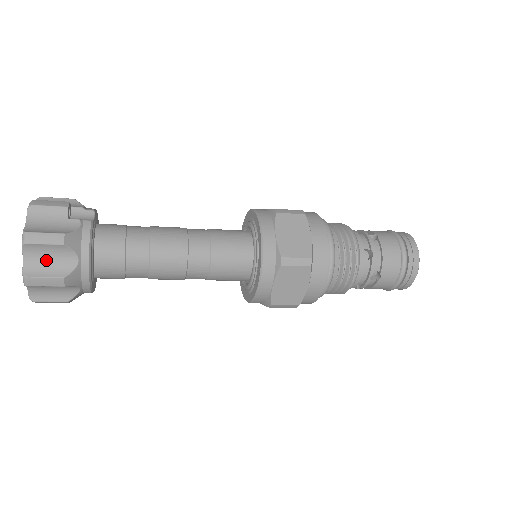
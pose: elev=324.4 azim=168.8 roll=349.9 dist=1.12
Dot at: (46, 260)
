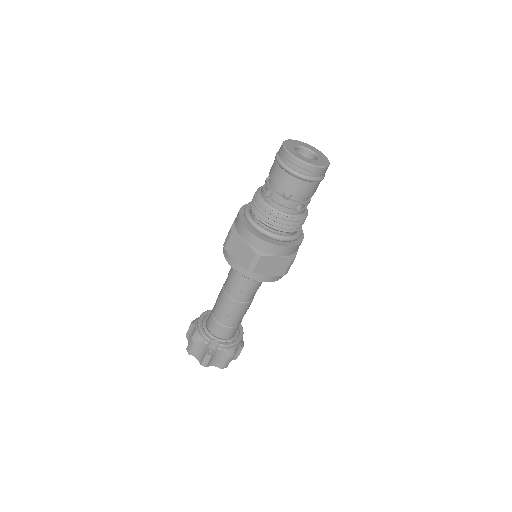
Dot at: (233, 356)
